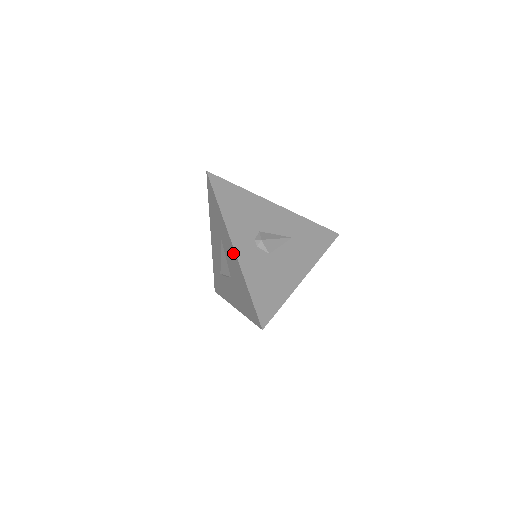
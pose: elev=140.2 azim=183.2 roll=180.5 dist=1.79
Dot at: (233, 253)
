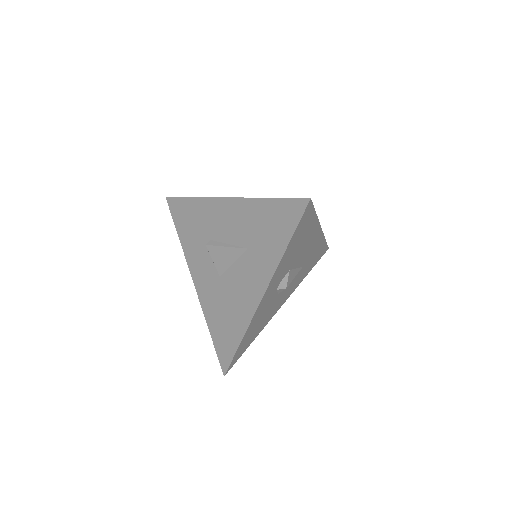
Dot at: (254, 298)
